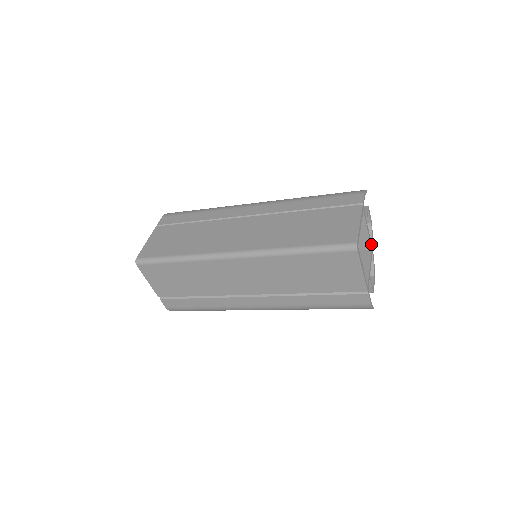
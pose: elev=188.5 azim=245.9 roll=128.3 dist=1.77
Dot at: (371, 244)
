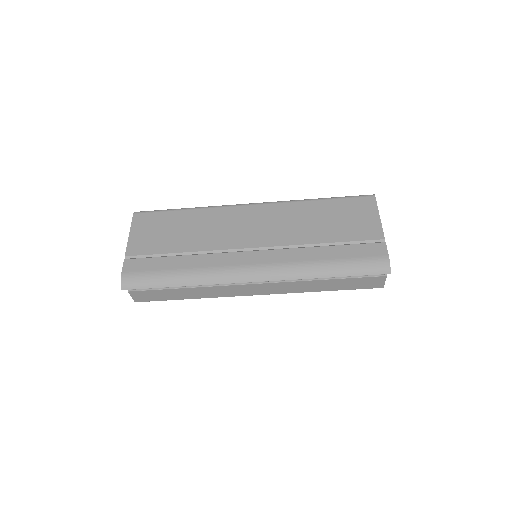
Dot at: occluded
